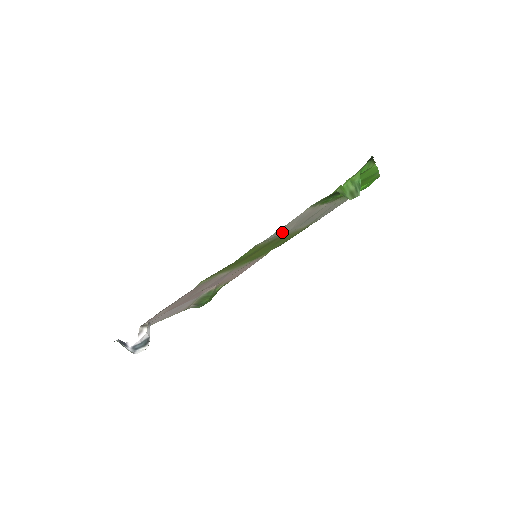
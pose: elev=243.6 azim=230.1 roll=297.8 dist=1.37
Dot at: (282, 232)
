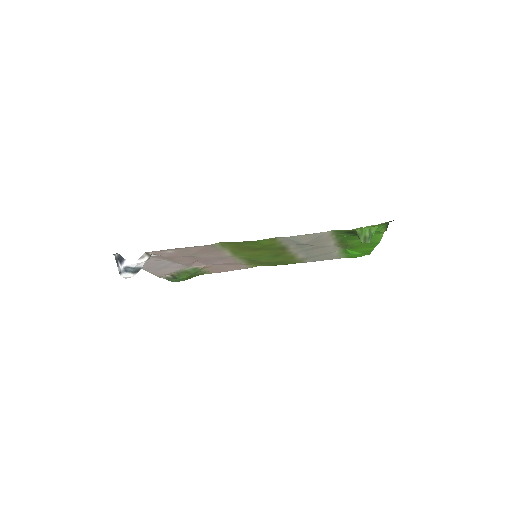
Dot at: (298, 240)
